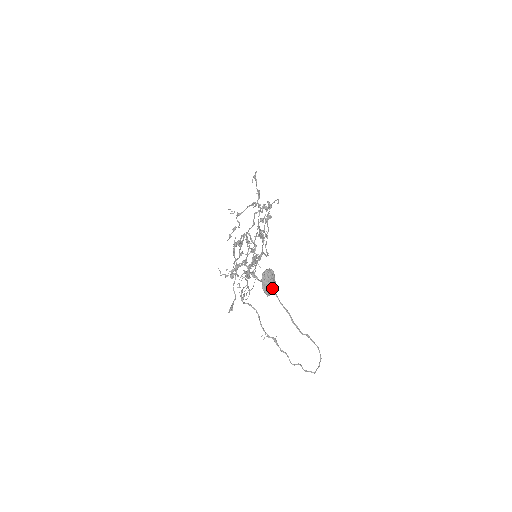
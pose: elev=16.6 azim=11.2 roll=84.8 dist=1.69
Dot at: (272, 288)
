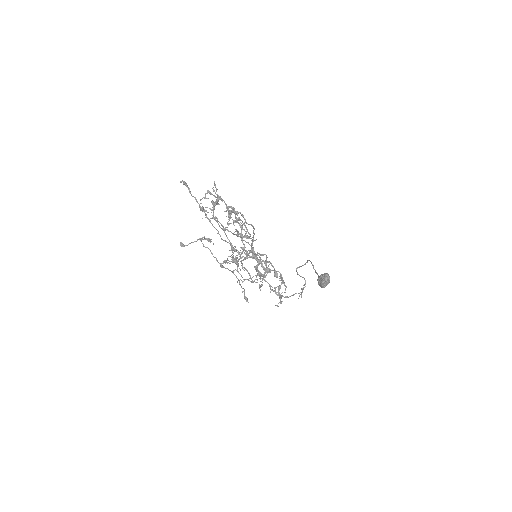
Dot at: occluded
